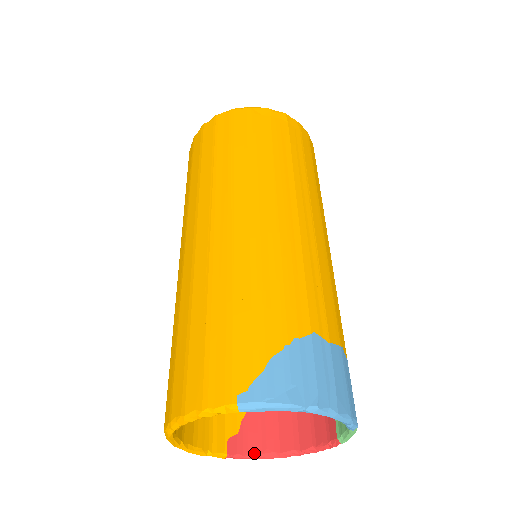
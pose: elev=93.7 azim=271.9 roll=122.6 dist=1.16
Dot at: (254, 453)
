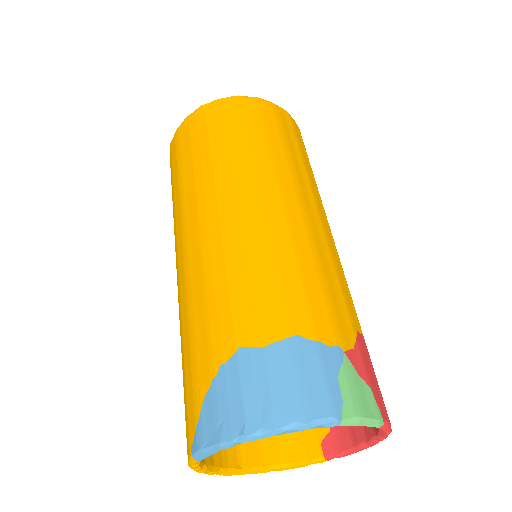
Dot at: (349, 448)
